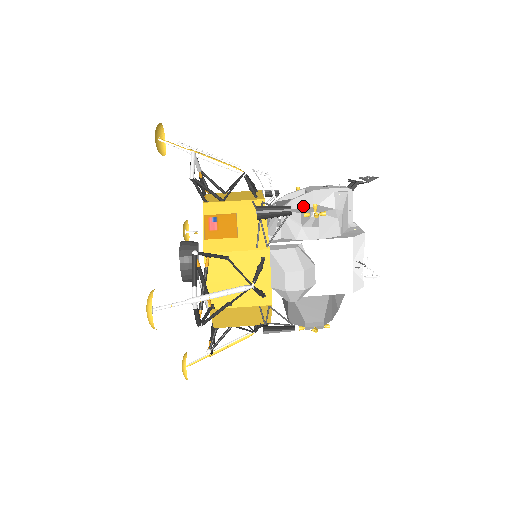
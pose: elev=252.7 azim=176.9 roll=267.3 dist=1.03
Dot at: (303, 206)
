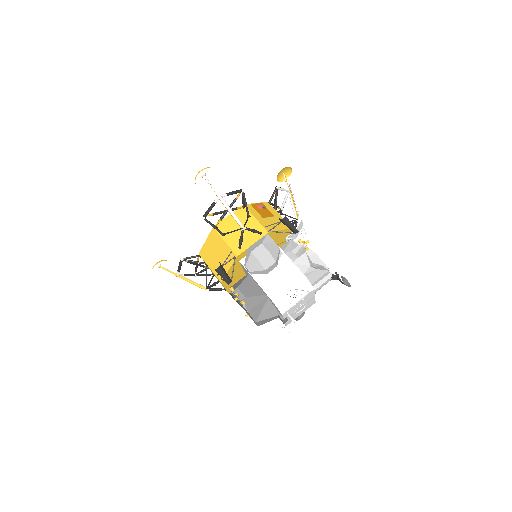
Dot at: occluded
